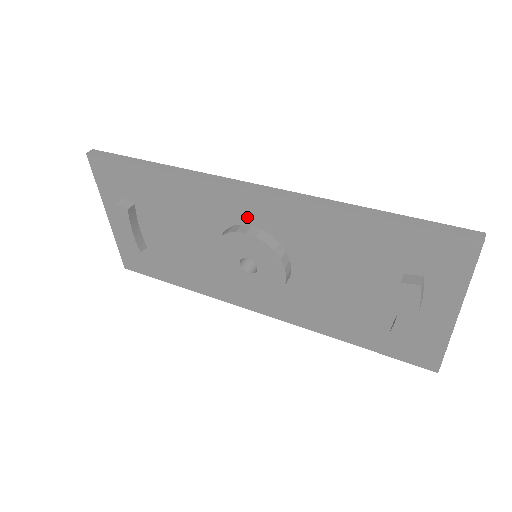
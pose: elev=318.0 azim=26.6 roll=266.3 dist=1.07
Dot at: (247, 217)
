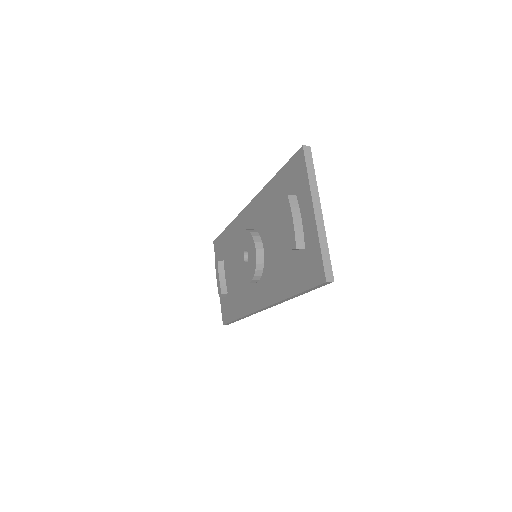
Dot at: (248, 226)
